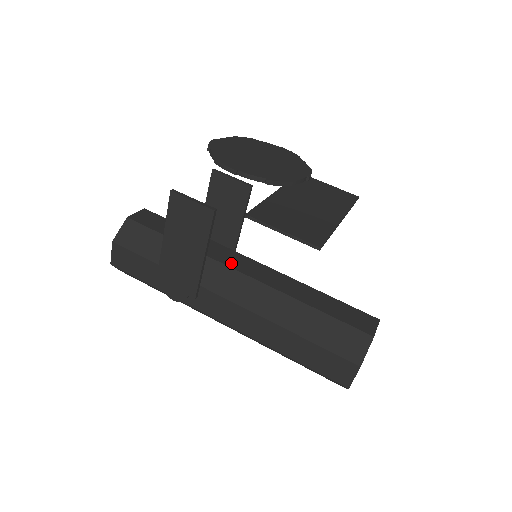
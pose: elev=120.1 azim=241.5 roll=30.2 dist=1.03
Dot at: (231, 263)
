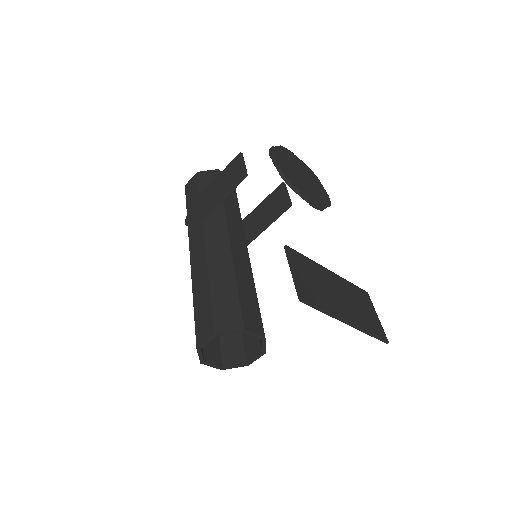
Dot at: (232, 229)
